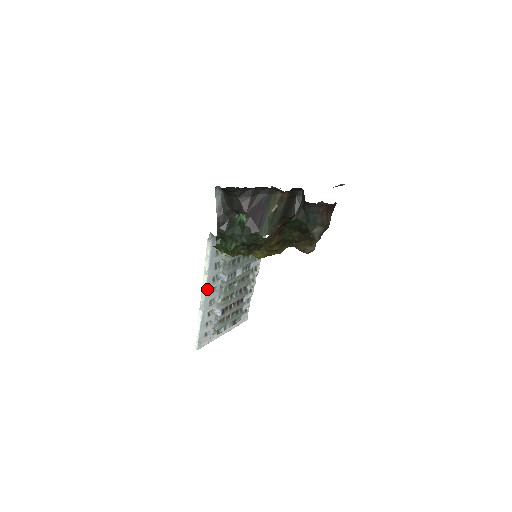
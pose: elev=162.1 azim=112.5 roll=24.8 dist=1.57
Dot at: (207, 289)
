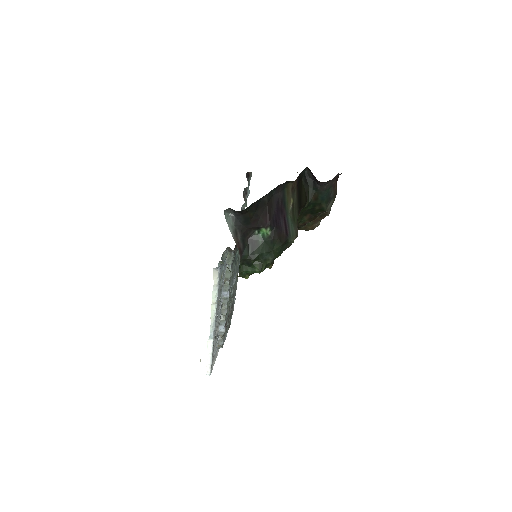
Dot at: (215, 316)
